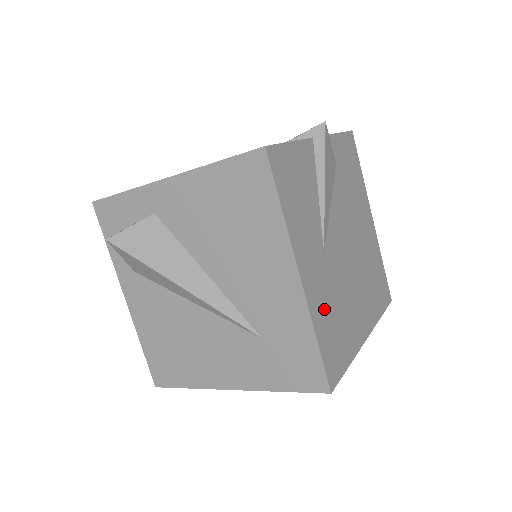
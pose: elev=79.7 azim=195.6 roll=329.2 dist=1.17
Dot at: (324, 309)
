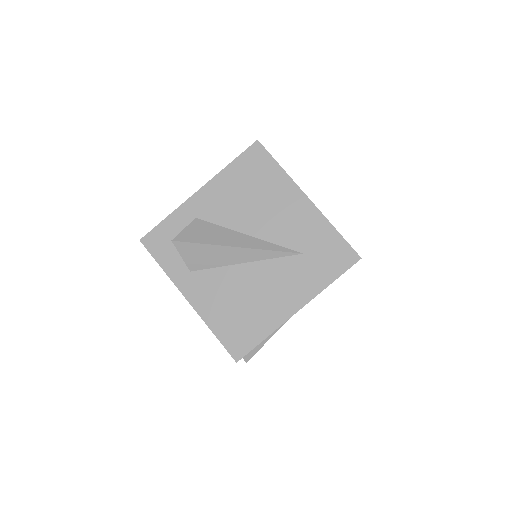
Dot at: occluded
